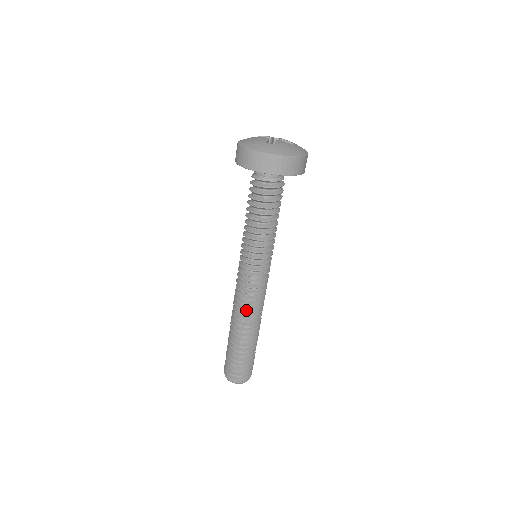
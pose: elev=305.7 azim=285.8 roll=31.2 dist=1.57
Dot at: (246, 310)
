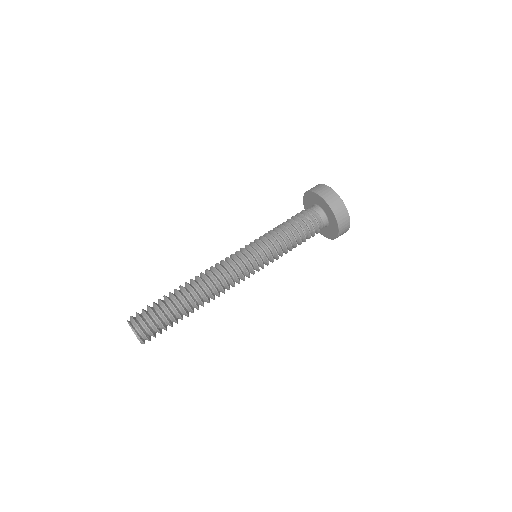
Dot at: (211, 277)
